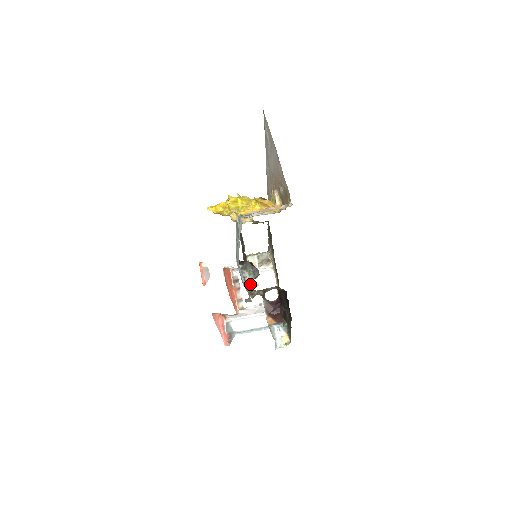
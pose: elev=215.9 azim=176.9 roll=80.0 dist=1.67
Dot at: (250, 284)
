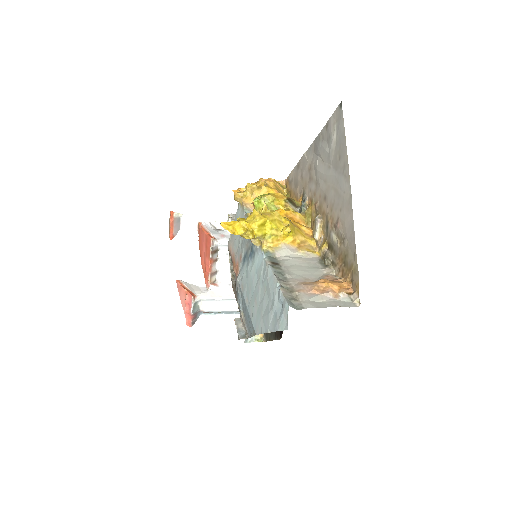
Dot at: occluded
